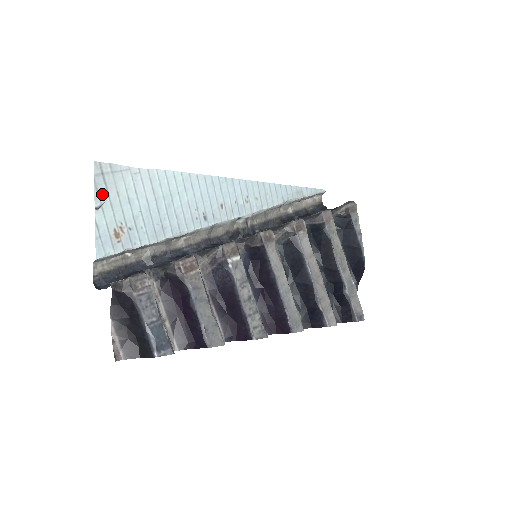
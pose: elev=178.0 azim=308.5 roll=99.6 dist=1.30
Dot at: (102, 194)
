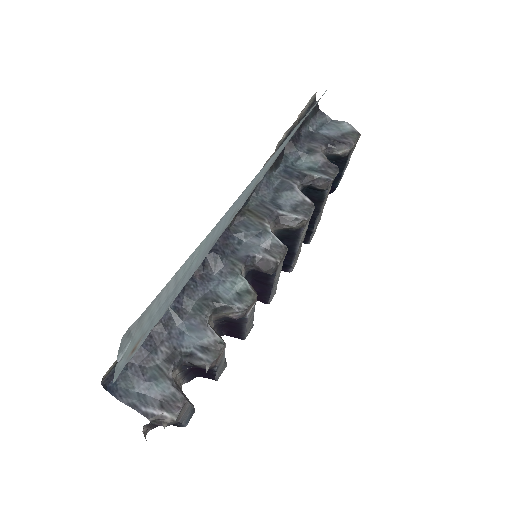
Dot at: (125, 346)
